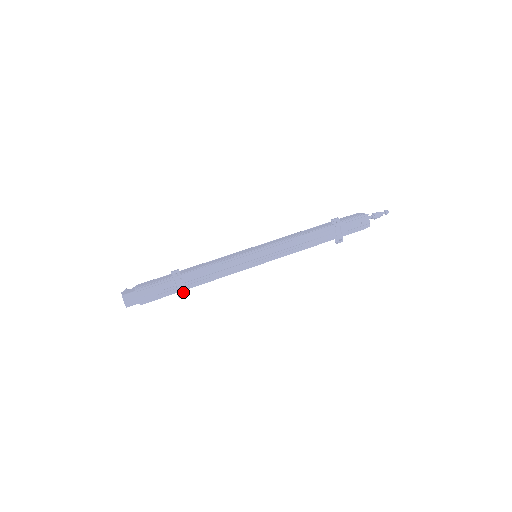
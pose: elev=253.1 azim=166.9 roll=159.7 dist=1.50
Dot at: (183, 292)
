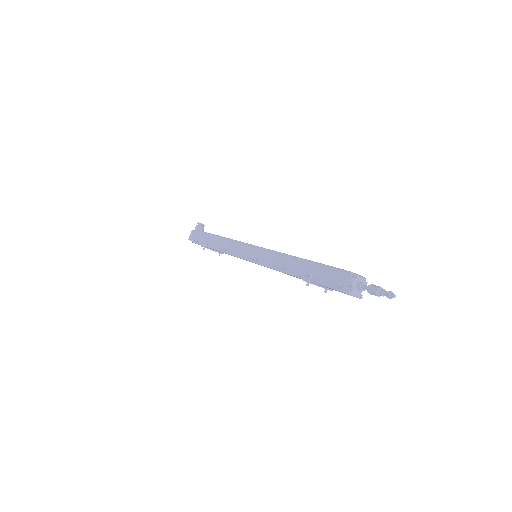
Dot at: (220, 253)
